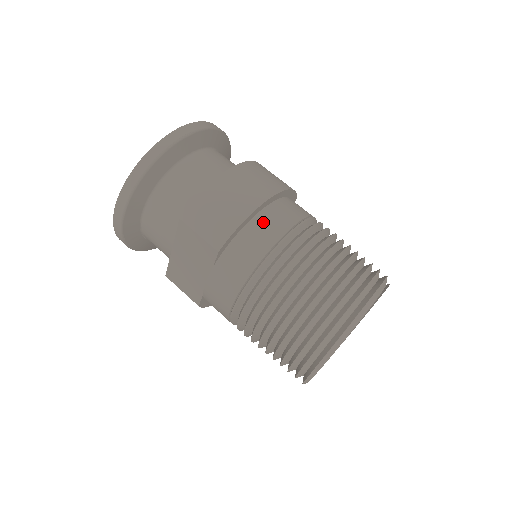
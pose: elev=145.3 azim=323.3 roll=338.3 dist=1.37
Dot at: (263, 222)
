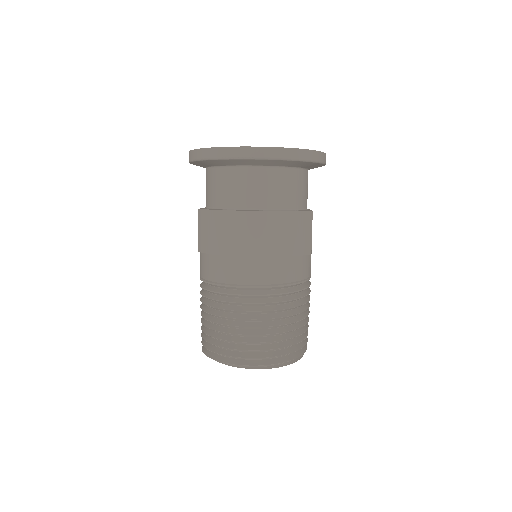
Dot at: (233, 264)
